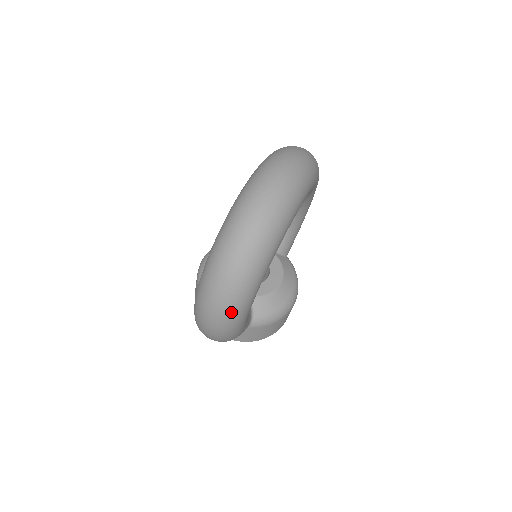
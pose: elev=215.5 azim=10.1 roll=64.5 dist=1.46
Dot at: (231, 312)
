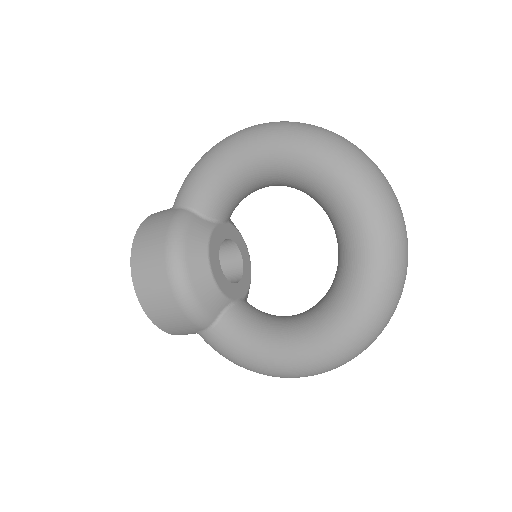
Dot at: occluded
